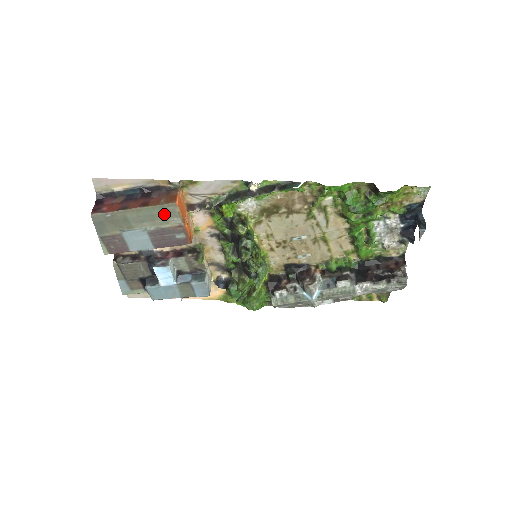
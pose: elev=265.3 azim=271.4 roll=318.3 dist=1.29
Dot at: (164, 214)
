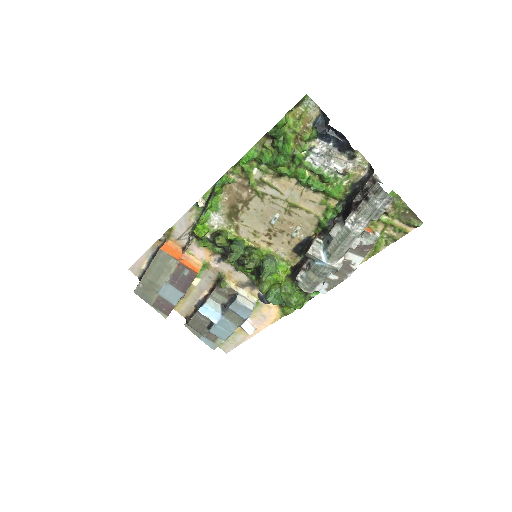
Dot at: (163, 262)
